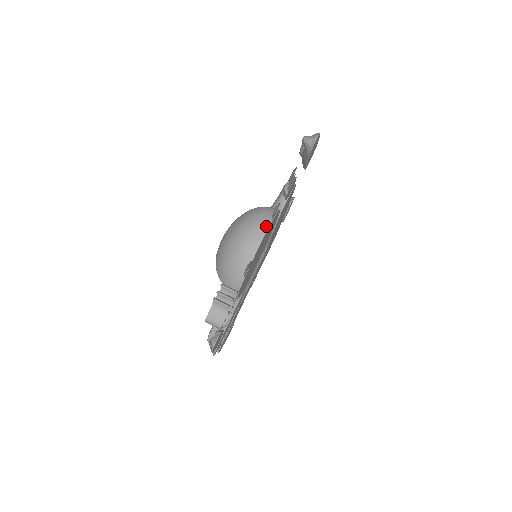
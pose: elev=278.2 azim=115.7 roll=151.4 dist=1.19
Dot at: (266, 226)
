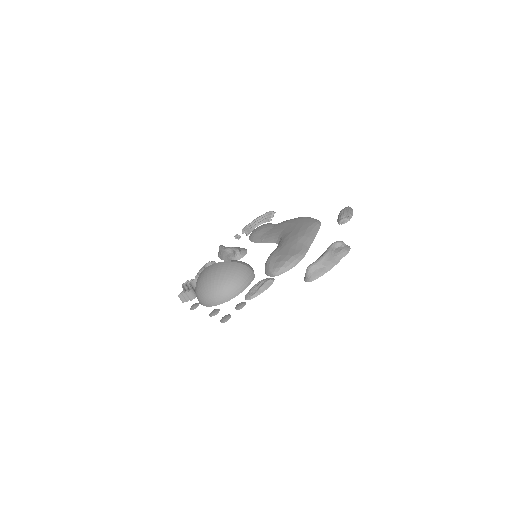
Dot at: (213, 305)
